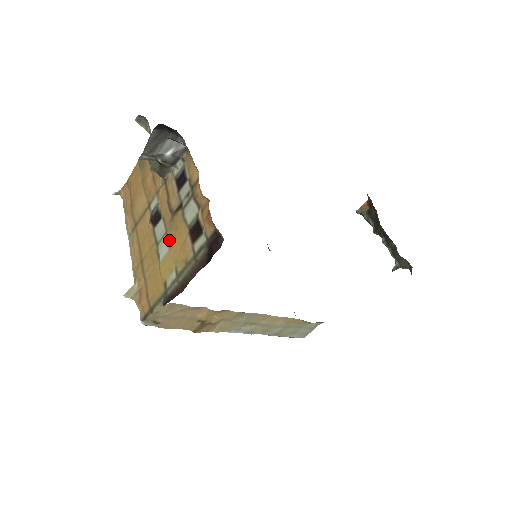
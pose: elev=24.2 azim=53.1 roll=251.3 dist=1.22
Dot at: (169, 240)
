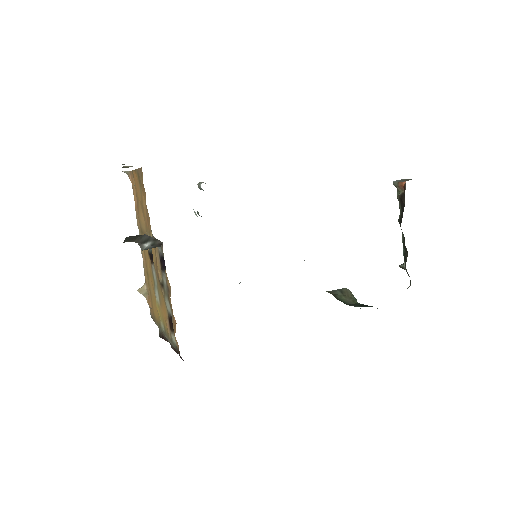
Dot at: (159, 297)
